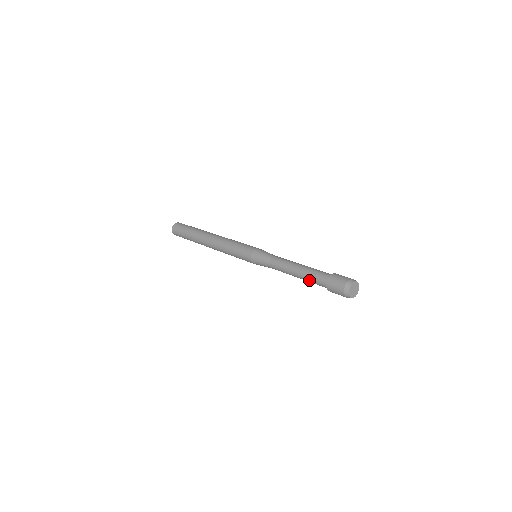
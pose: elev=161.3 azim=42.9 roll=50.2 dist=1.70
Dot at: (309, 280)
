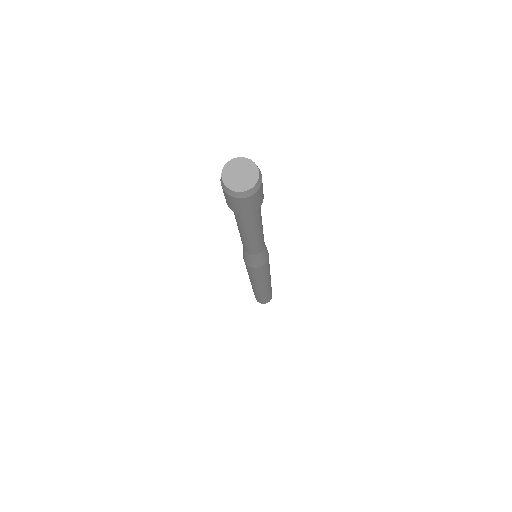
Dot at: (235, 217)
